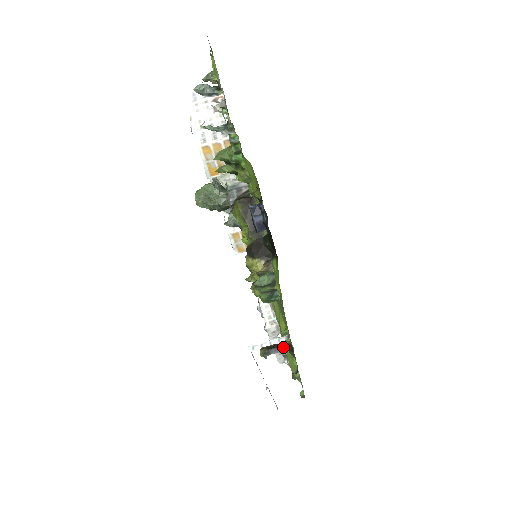
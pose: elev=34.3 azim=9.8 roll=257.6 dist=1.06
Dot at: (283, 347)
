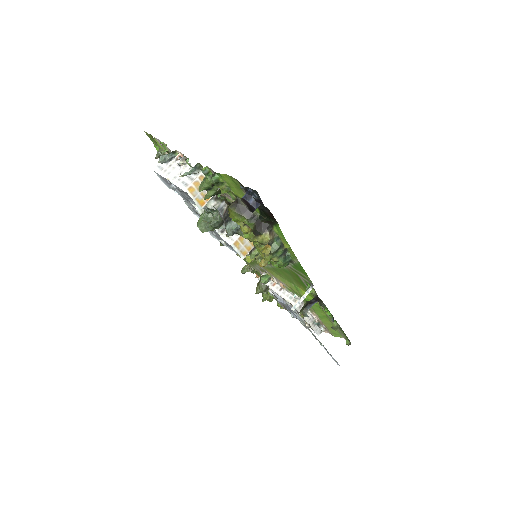
Dot at: (313, 301)
